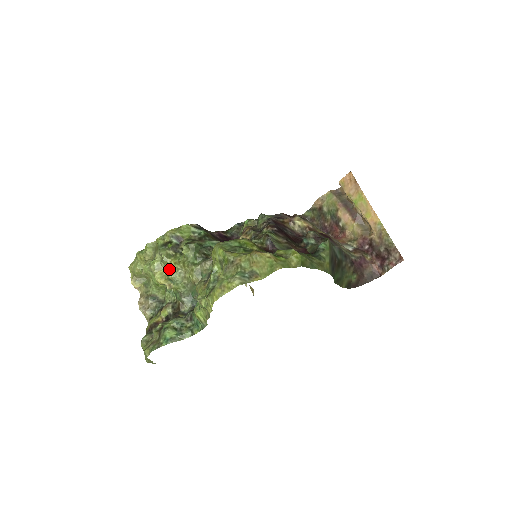
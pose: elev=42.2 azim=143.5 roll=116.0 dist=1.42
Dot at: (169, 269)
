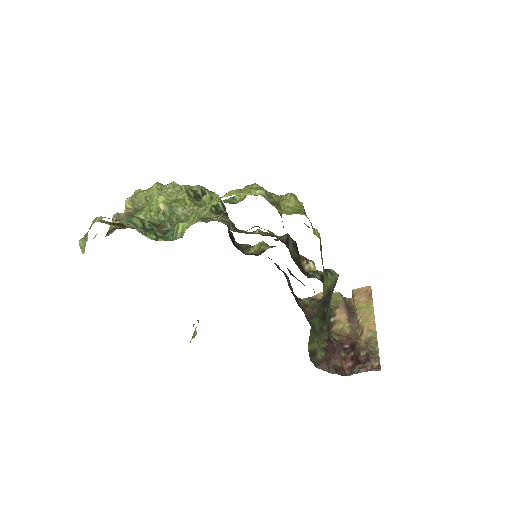
Dot at: (178, 200)
